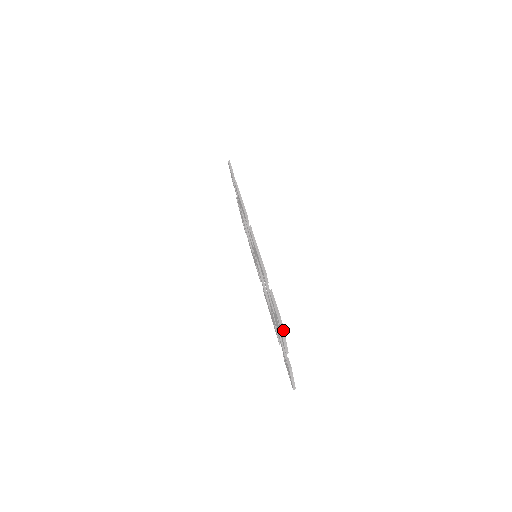
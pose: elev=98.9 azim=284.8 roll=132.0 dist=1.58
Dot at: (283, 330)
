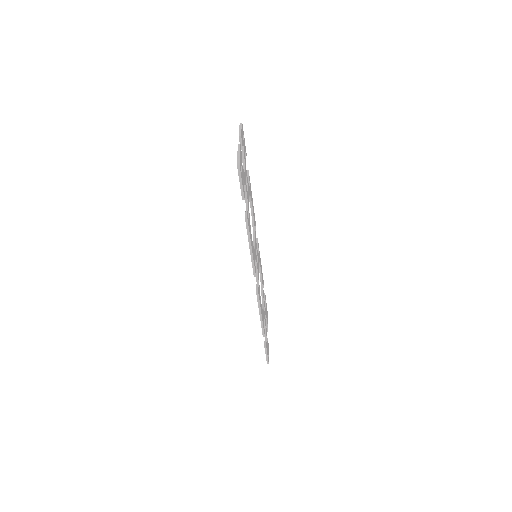
Dot at: occluded
